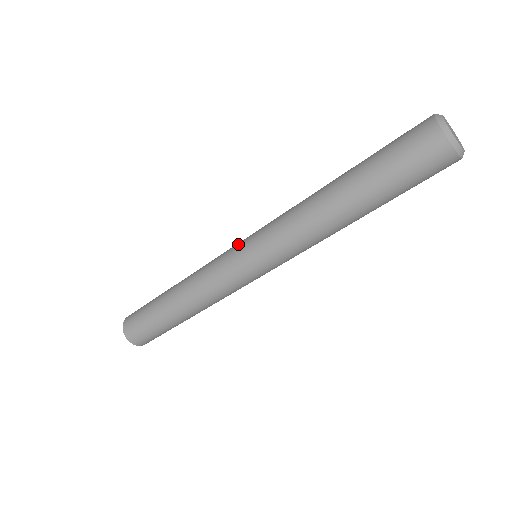
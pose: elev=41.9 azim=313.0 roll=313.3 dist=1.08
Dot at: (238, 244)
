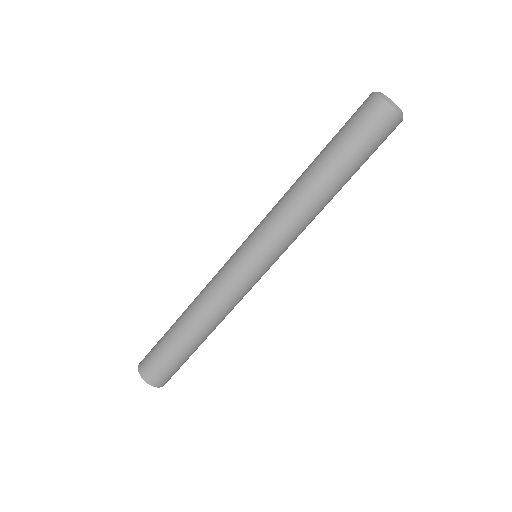
Dot at: occluded
